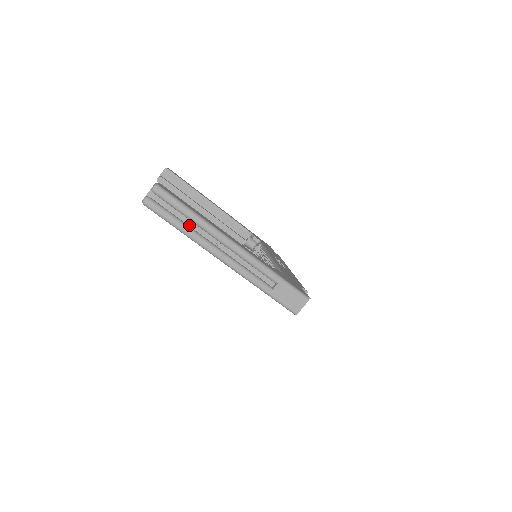
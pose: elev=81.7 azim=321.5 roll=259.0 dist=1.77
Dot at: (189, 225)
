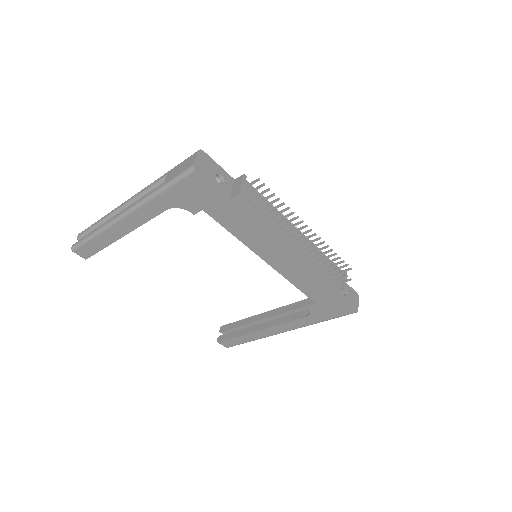
Dot at: occluded
